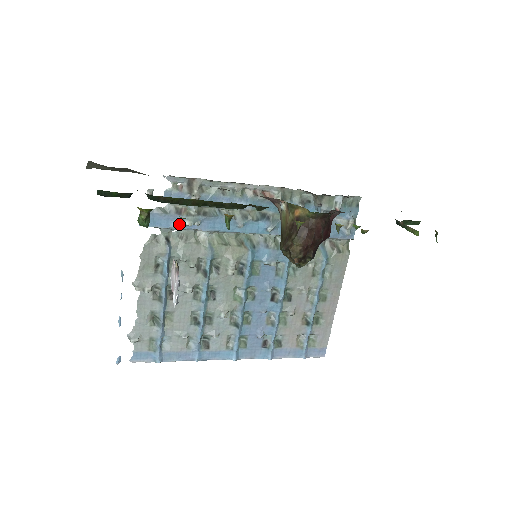
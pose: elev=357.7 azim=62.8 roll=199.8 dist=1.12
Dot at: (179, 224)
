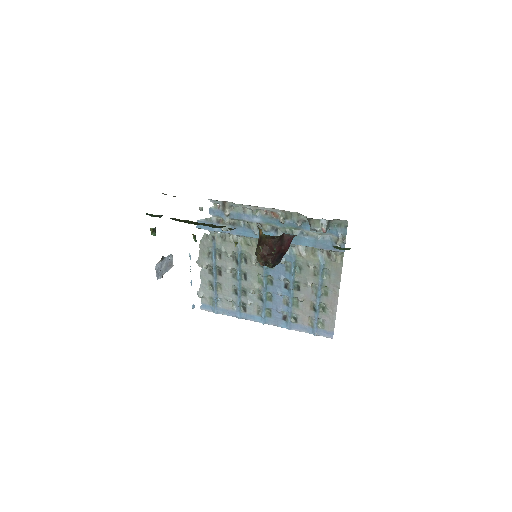
Dot at: (219, 229)
